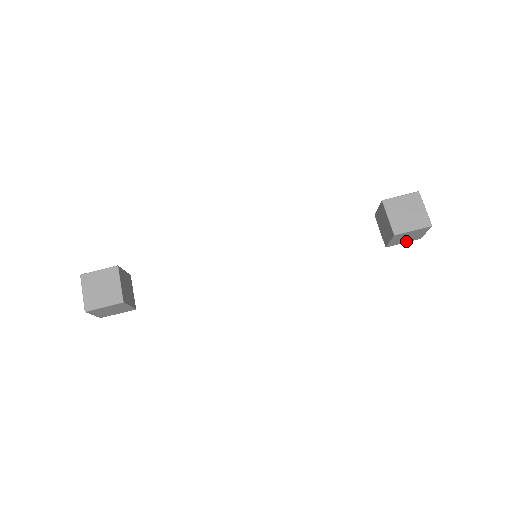
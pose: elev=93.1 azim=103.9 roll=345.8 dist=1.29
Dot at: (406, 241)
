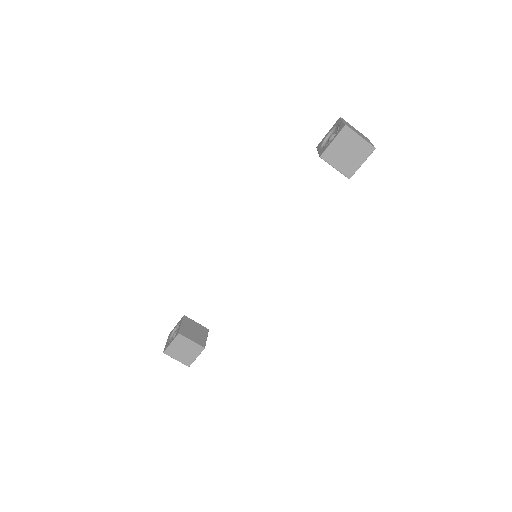
Dot at: occluded
